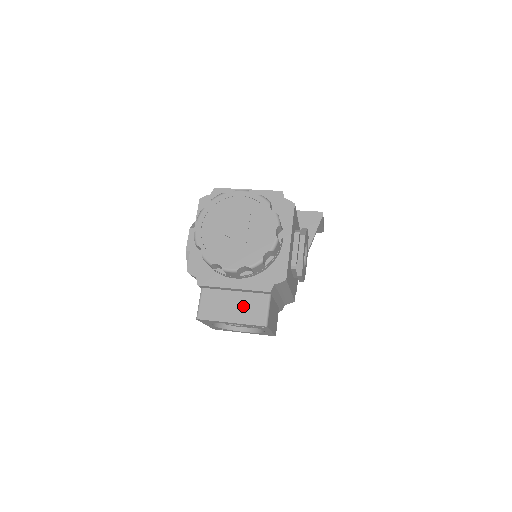
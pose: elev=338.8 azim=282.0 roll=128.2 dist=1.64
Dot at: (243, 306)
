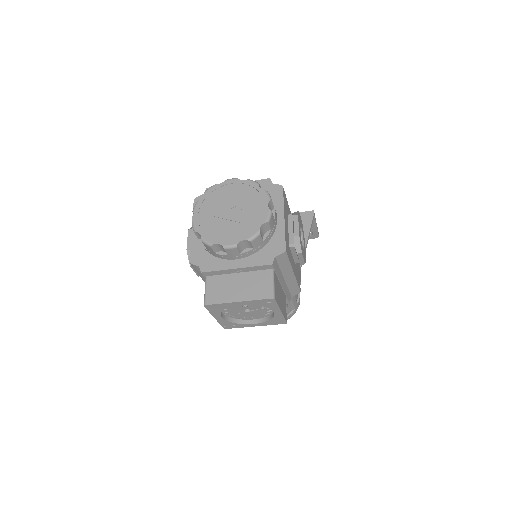
Dot at: (248, 284)
